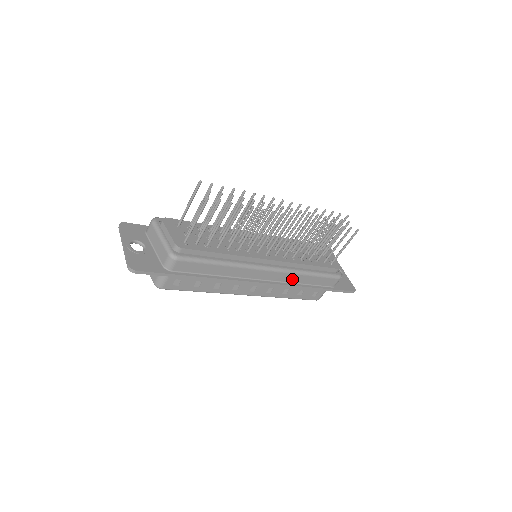
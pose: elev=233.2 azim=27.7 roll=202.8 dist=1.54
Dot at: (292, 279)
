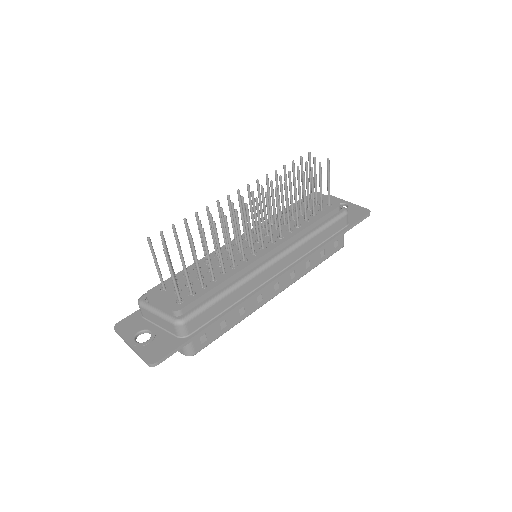
Dot at: (304, 250)
